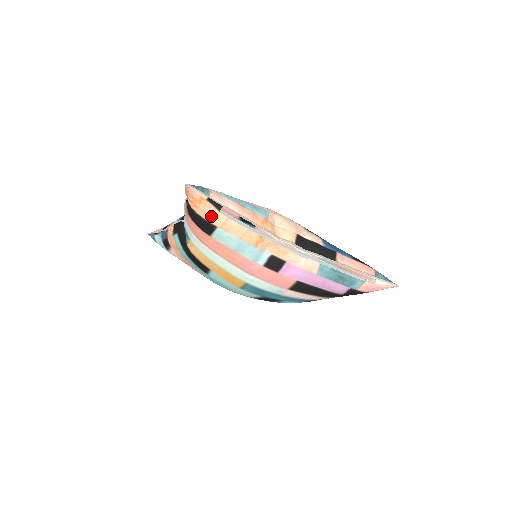
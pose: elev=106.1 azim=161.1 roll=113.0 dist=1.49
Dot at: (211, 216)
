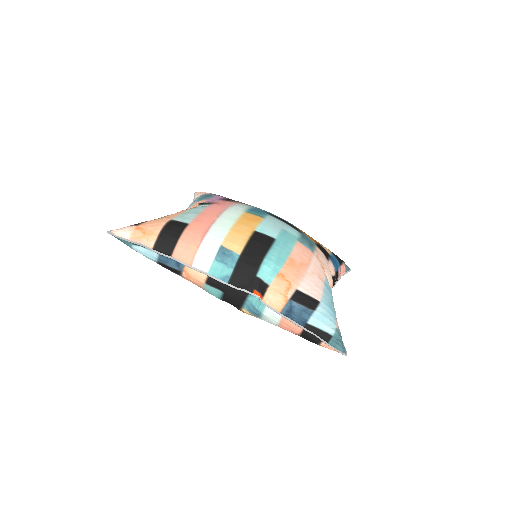
Dot at: occluded
